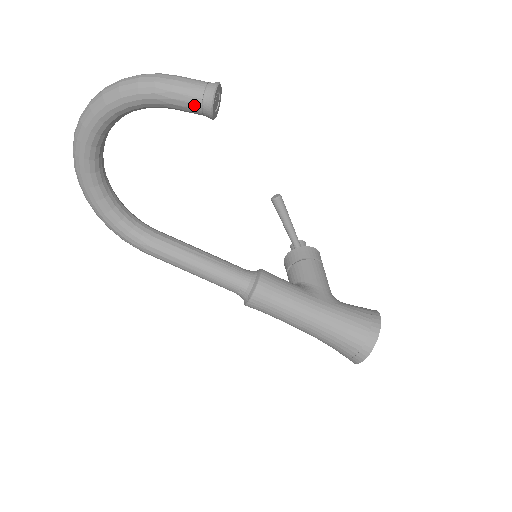
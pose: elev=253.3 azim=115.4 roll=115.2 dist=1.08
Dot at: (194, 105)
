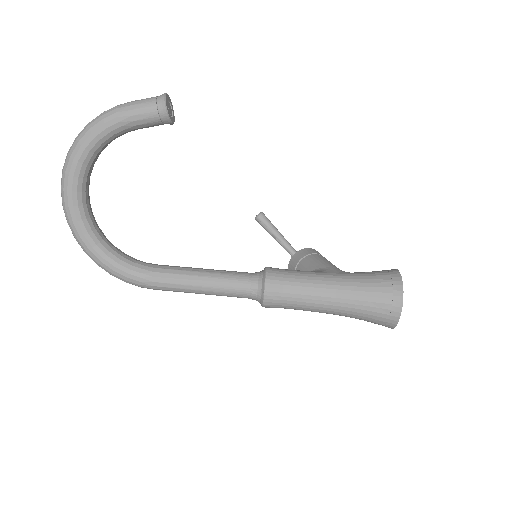
Dot at: (151, 114)
